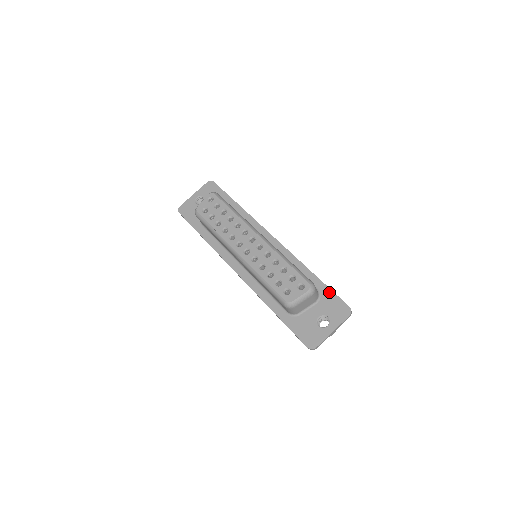
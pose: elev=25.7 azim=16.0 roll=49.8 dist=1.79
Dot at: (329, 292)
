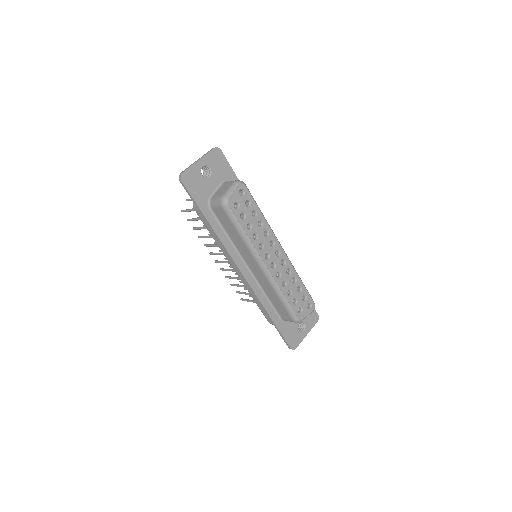
Dot at: occluded
